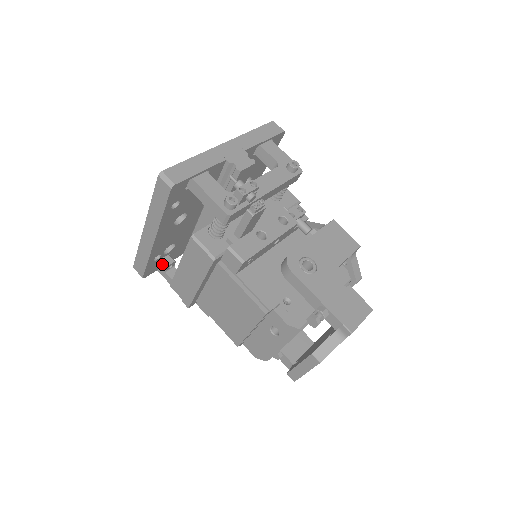
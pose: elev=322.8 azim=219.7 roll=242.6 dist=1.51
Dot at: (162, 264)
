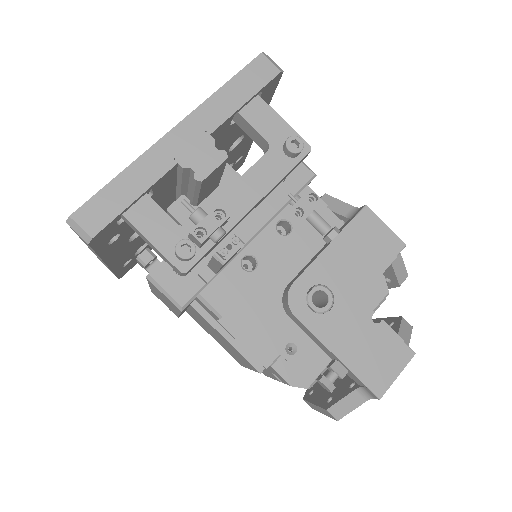
Dot at: (139, 262)
